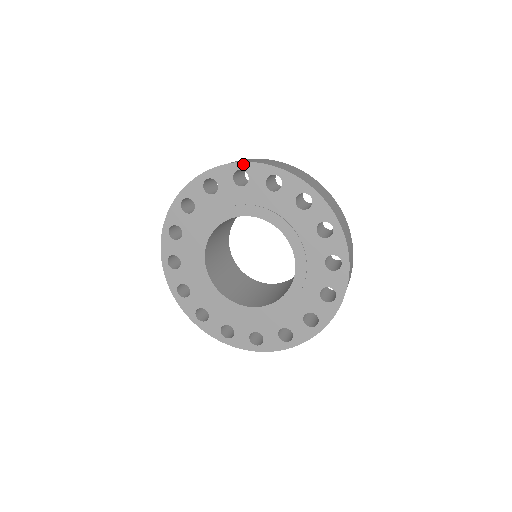
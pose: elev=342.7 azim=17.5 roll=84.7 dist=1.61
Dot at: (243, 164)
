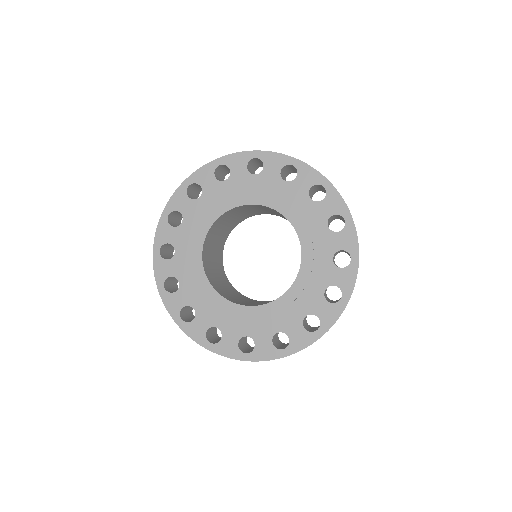
Dot at: (188, 179)
